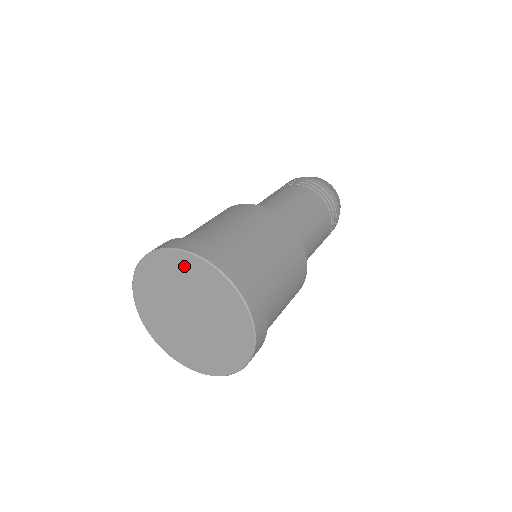
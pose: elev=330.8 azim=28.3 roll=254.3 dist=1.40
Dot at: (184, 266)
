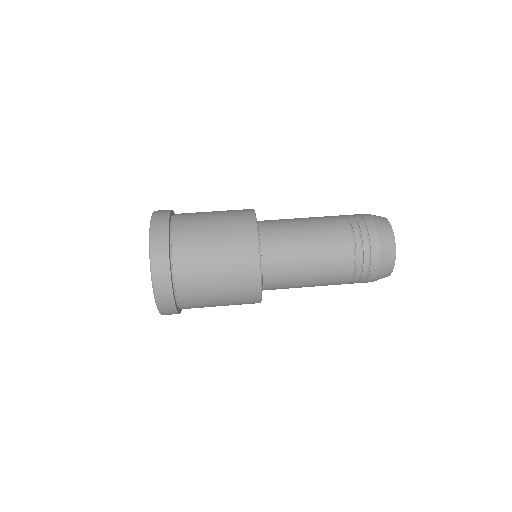
Dot at: occluded
